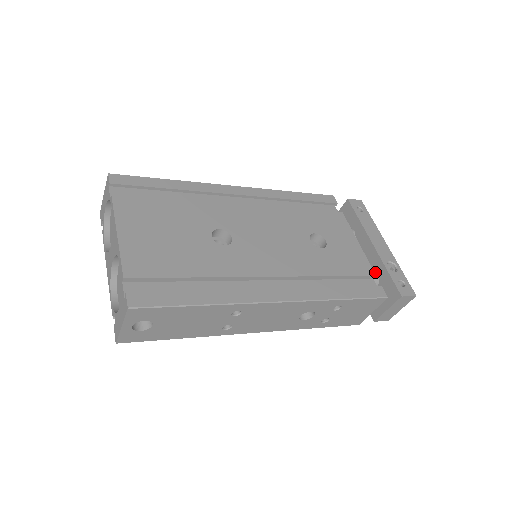
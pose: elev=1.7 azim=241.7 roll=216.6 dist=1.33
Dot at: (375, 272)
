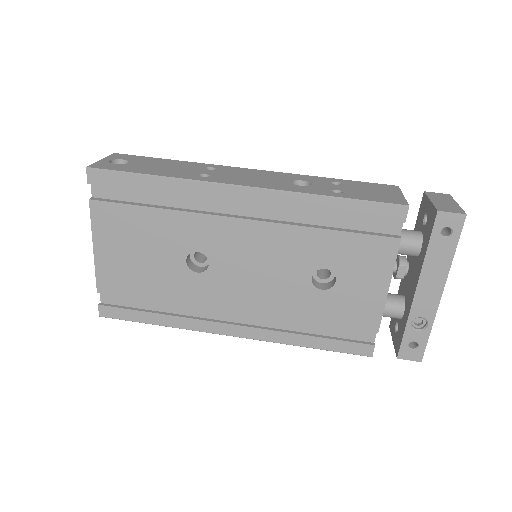
Dot at: (403, 310)
